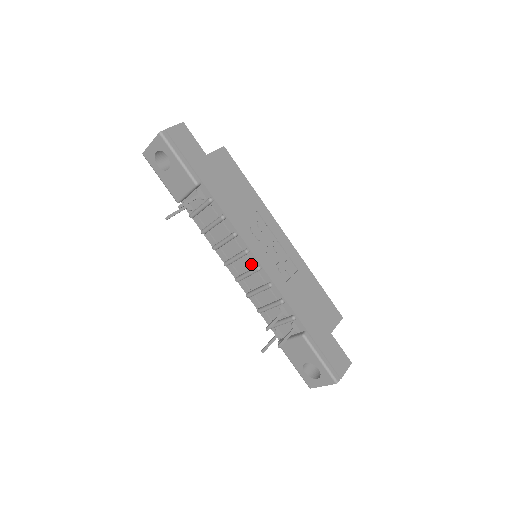
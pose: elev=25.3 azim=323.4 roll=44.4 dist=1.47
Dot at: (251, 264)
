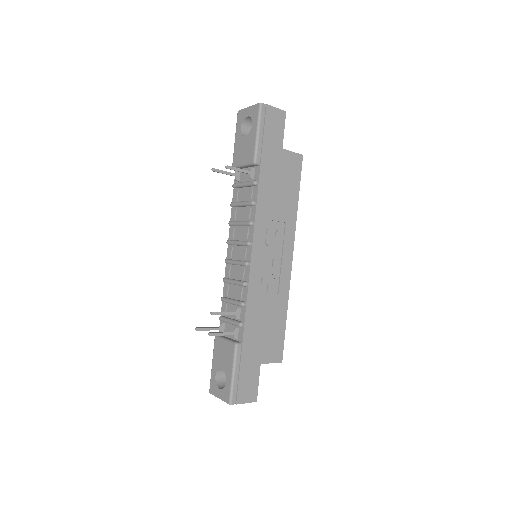
Dot at: (245, 256)
